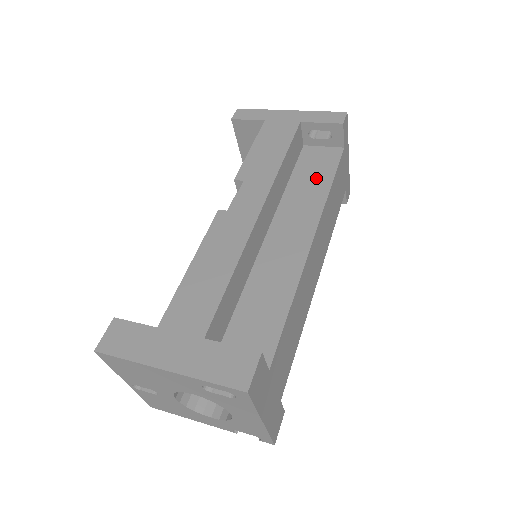
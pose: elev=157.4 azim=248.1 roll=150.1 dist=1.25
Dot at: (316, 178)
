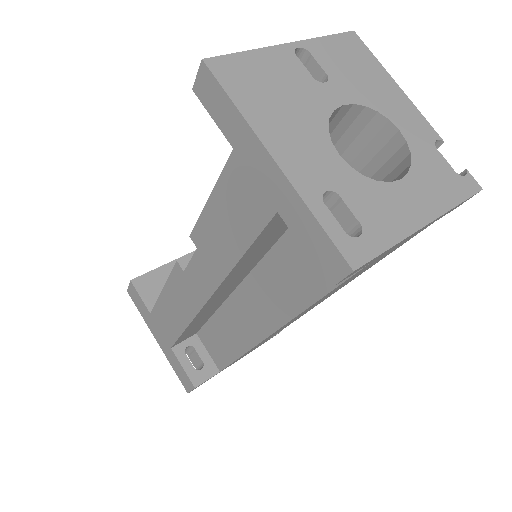
Dot at: (304, 274)
